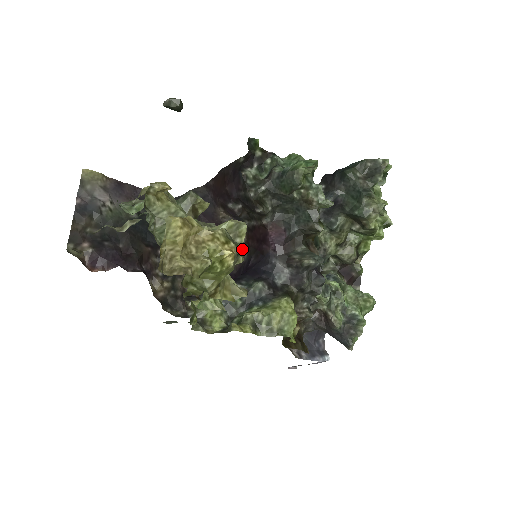
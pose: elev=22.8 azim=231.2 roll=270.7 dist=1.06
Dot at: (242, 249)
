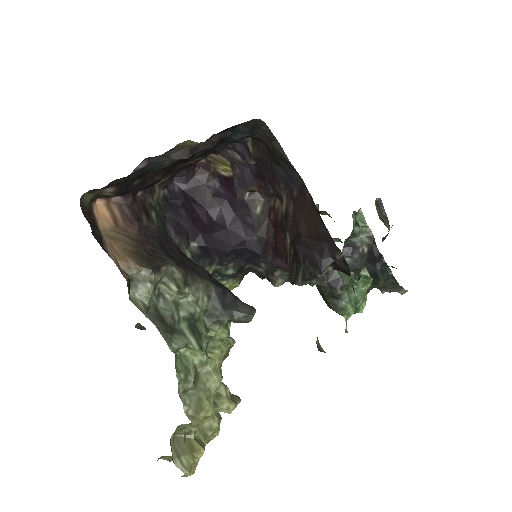
Dot at: (264, 196)
